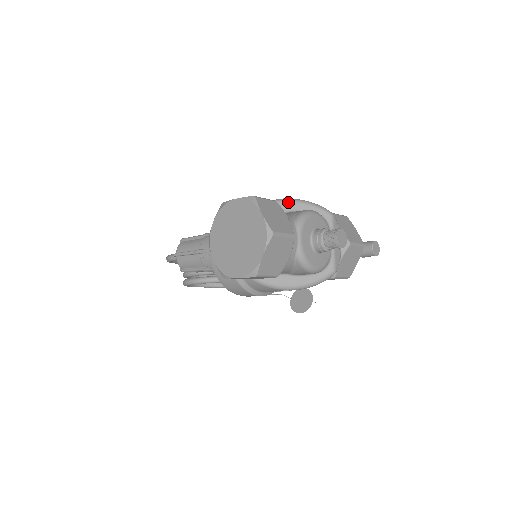
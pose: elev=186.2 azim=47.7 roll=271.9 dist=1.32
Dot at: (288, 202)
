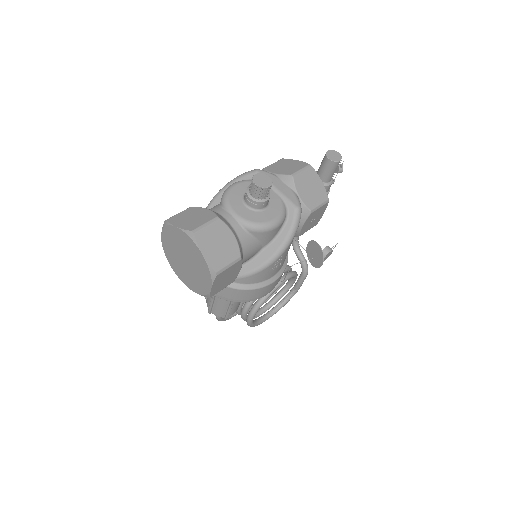
Dot at: (217, 197)
